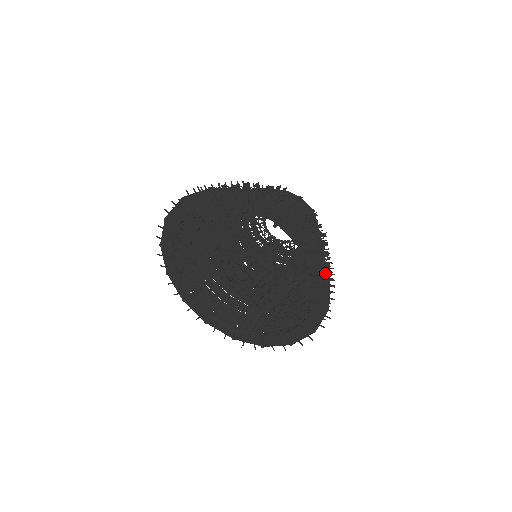
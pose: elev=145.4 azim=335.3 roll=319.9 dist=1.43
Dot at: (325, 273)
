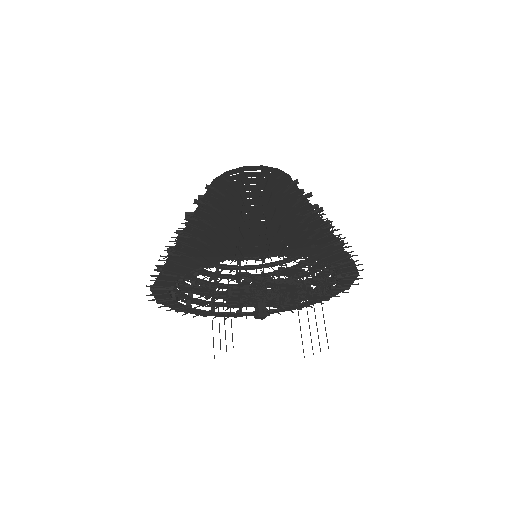
Dot at: (348, 260)
